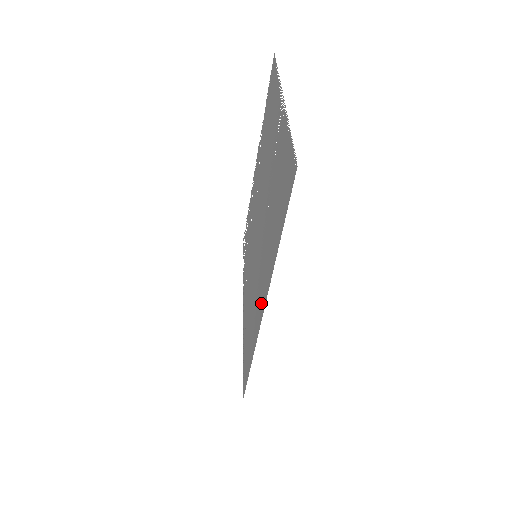
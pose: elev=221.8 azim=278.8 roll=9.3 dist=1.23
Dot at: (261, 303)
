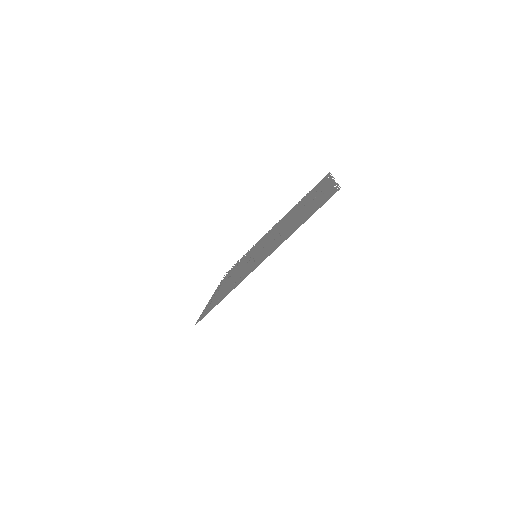
Dot at: (258, 264)
